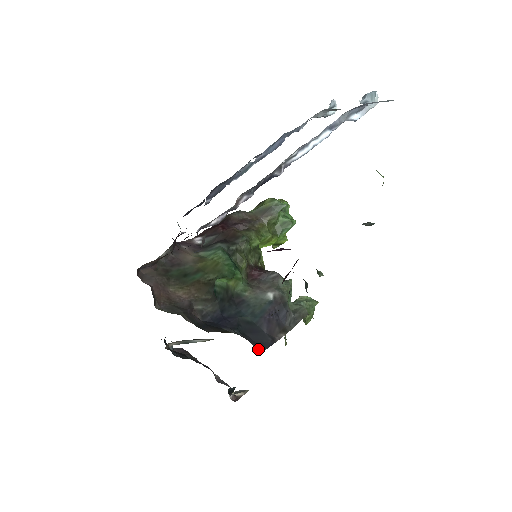
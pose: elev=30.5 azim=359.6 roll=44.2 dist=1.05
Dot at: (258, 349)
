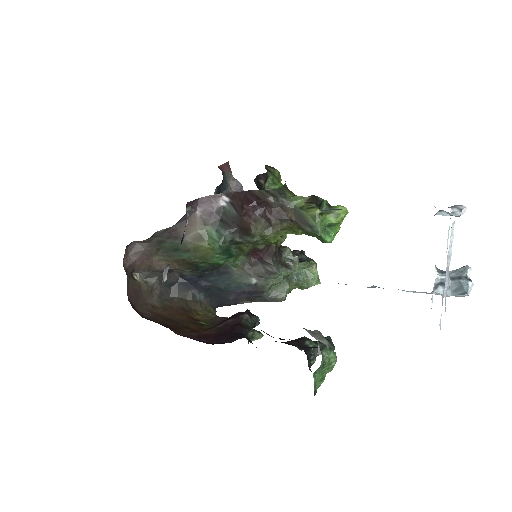
Dot at: (216, 306)
